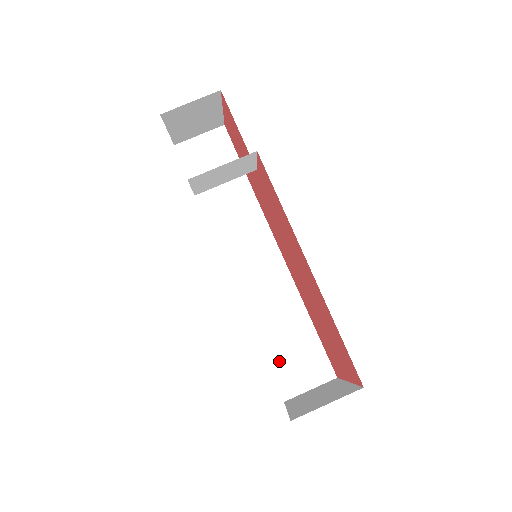
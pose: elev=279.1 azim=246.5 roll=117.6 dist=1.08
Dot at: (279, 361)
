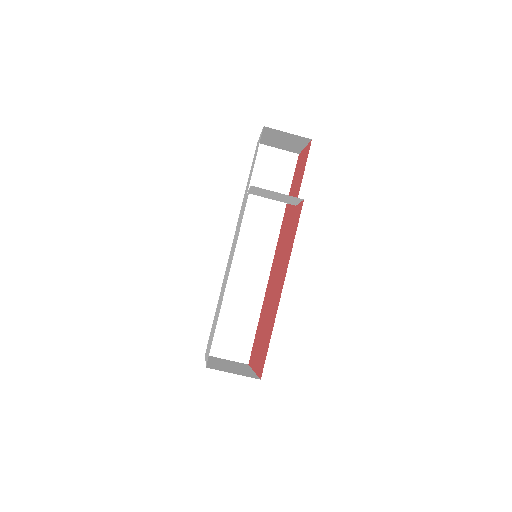
Dot at: (221, 328)
